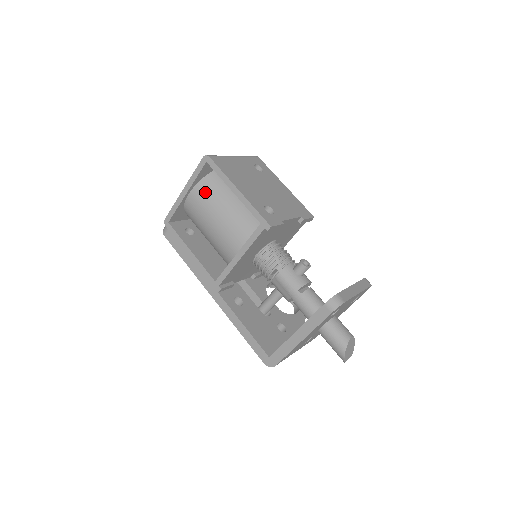
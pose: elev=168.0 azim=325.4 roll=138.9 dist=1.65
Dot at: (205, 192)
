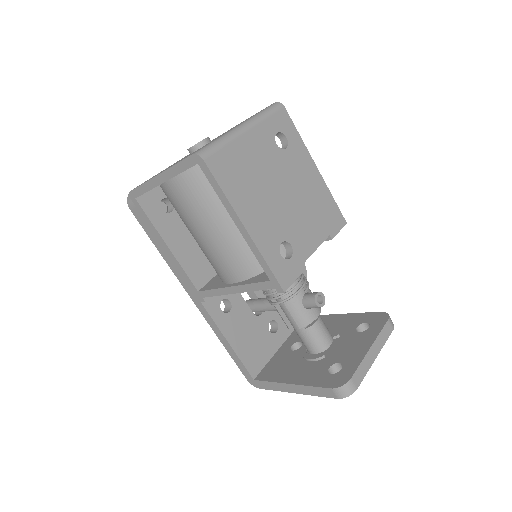
Dot at: (192, 190)
